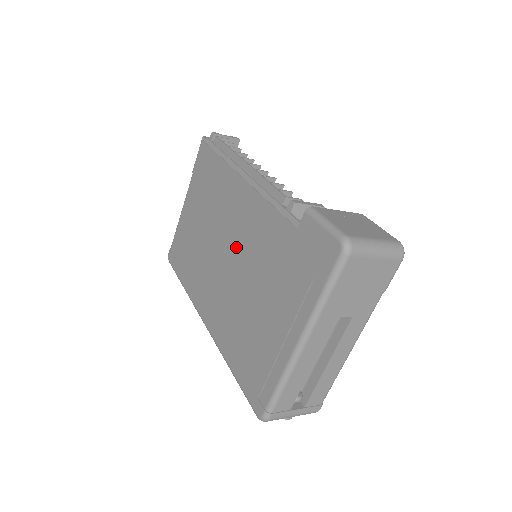
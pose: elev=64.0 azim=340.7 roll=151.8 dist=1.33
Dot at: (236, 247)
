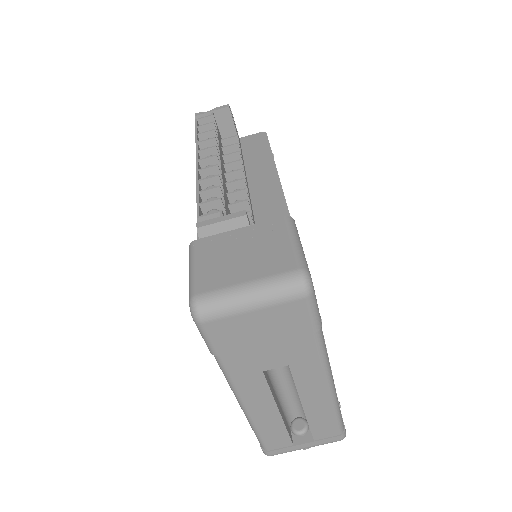
Dot at: occluded
